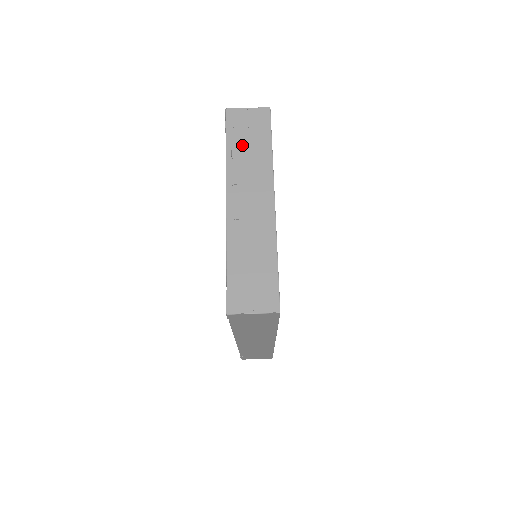
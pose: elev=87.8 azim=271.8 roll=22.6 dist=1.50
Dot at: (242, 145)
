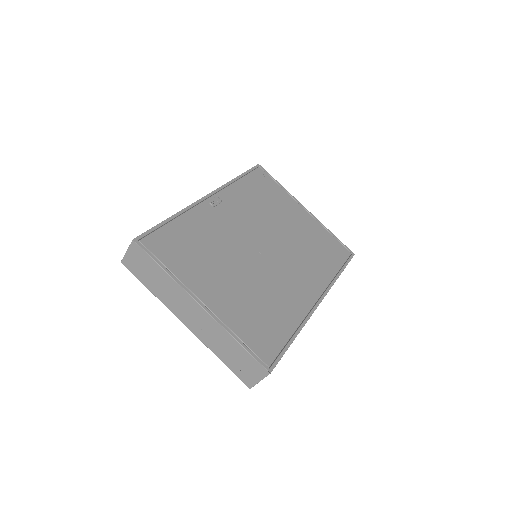
Dot at: (152, 281)
